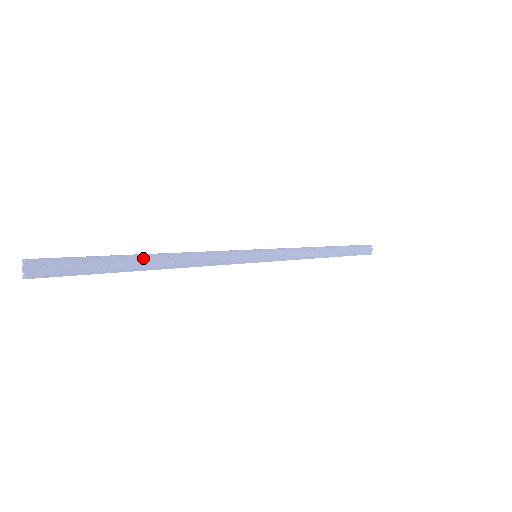
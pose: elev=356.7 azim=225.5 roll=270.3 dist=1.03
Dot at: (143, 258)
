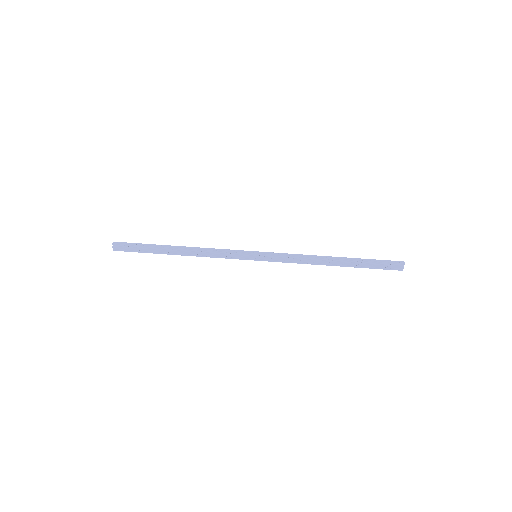
Dot at: (171, 249)
